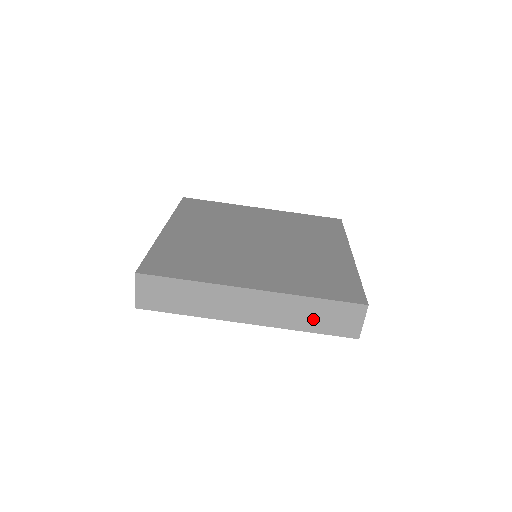
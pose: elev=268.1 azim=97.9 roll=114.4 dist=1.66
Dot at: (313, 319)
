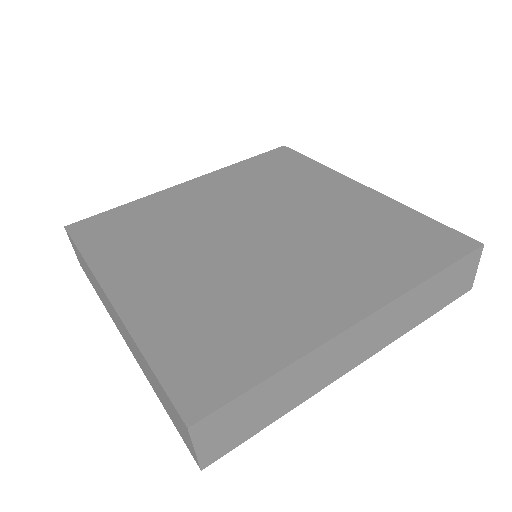
Dot at: (430, 302)
